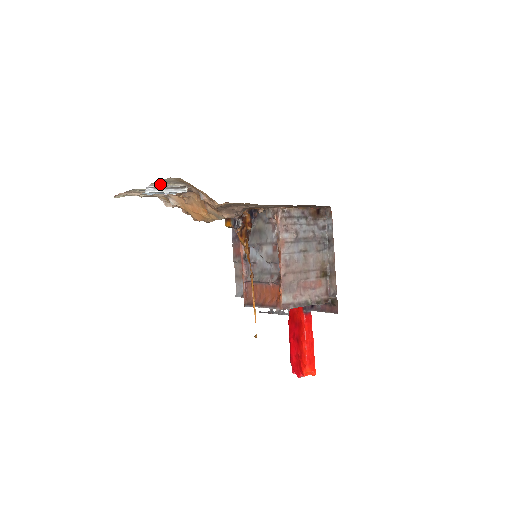
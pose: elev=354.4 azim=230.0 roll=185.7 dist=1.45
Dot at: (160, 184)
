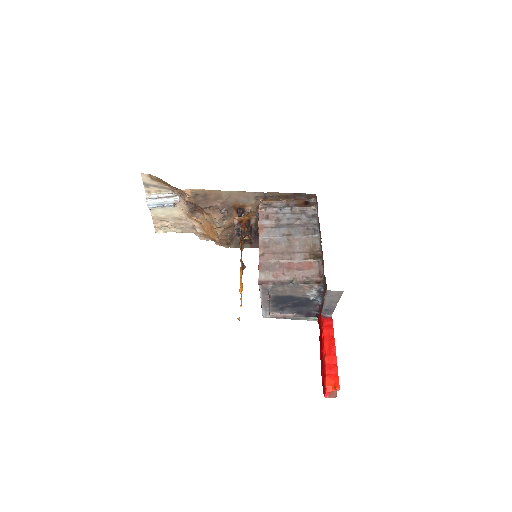
Dot at: (154, 193)
